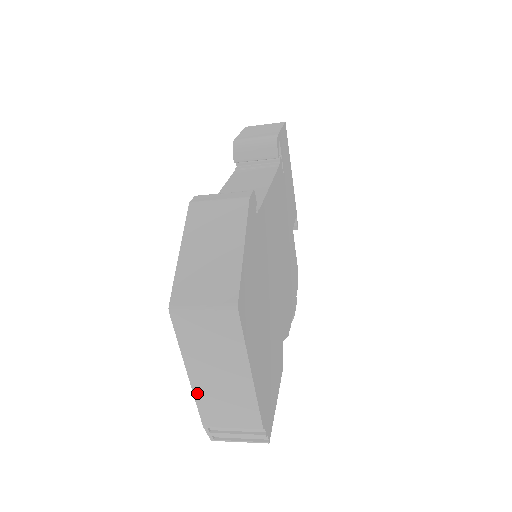
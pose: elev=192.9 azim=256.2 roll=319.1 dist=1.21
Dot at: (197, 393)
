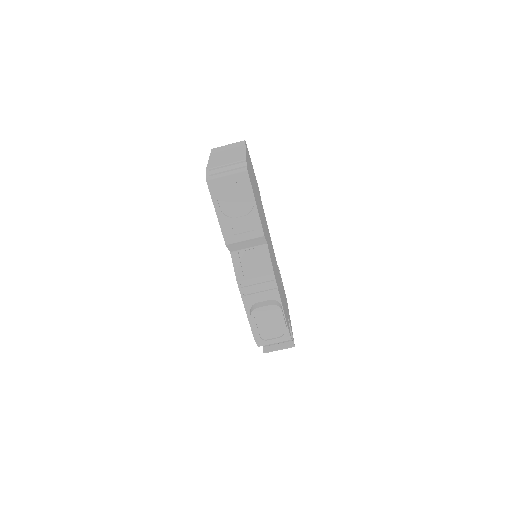
Dot at: (211, 161)
